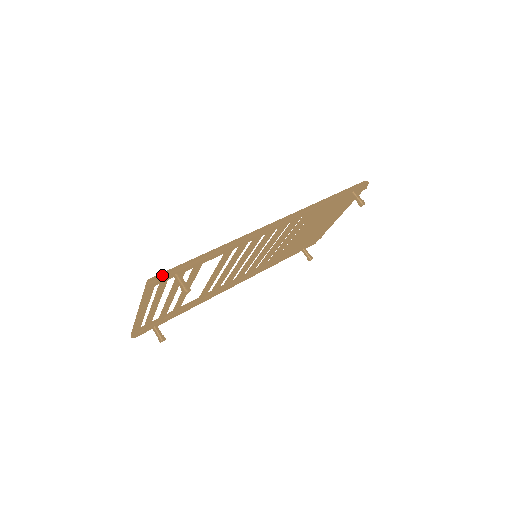
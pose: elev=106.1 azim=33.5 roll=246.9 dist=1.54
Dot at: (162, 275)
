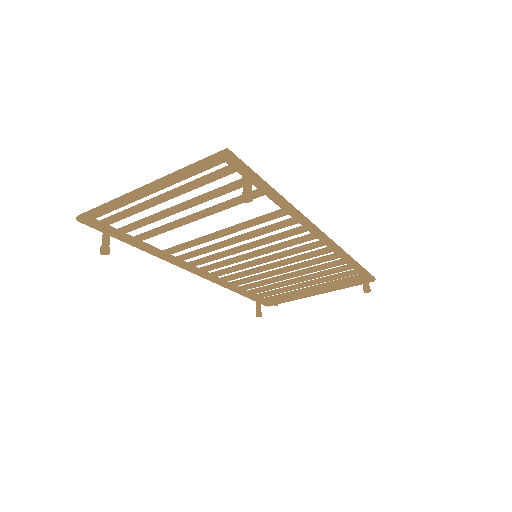
Dot at: (241, 160)
